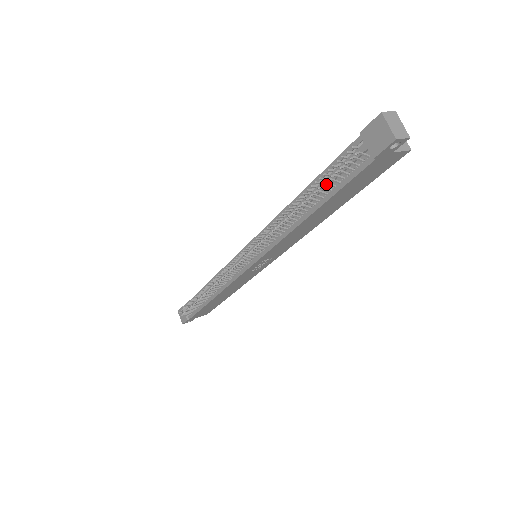
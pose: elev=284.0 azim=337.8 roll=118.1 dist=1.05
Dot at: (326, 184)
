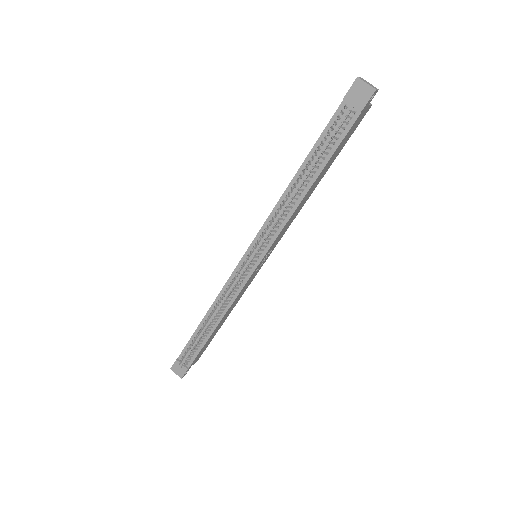
Dot at: (326, 148)
